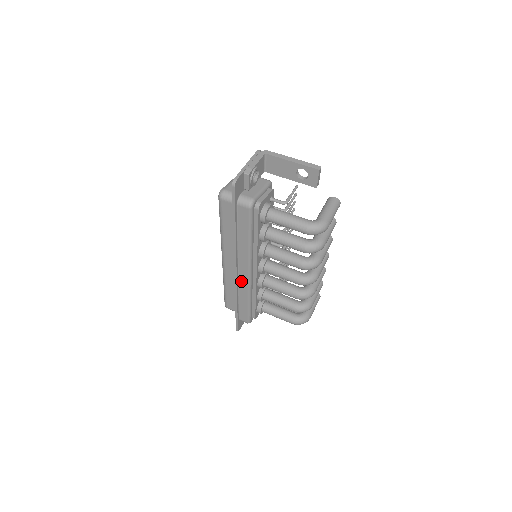
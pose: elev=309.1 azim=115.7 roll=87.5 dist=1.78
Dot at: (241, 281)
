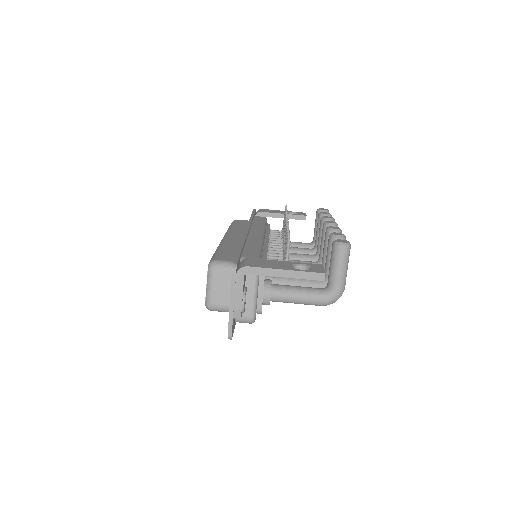
Dot at: occluded
